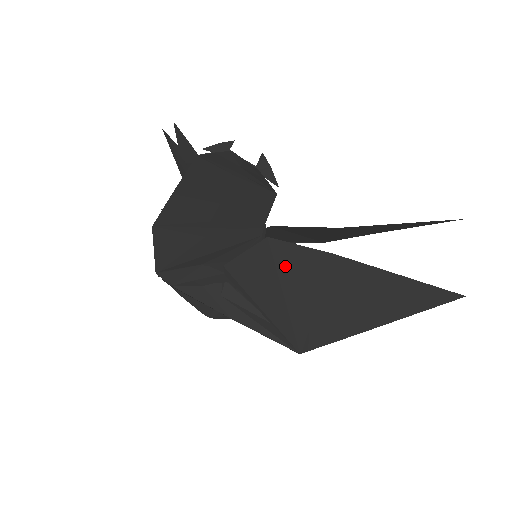
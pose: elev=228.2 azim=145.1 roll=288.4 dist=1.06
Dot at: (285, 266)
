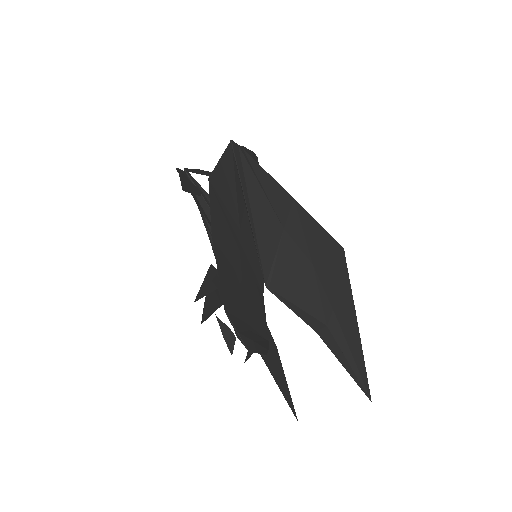
Dot at: occluded
